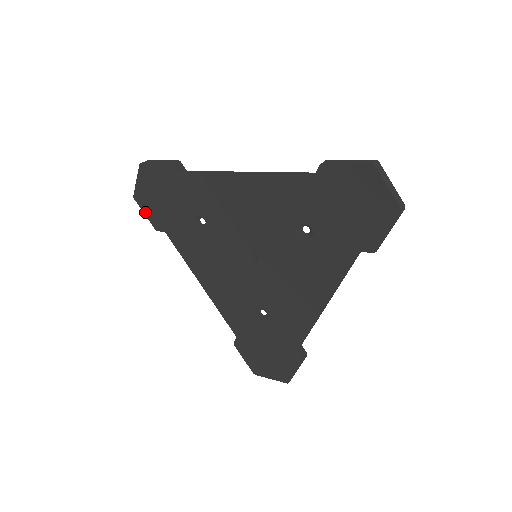
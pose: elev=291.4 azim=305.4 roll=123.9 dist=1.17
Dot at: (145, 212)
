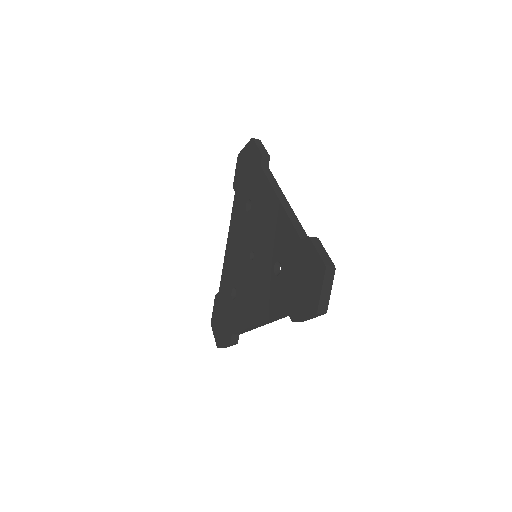
Dot at: (236, 170)
